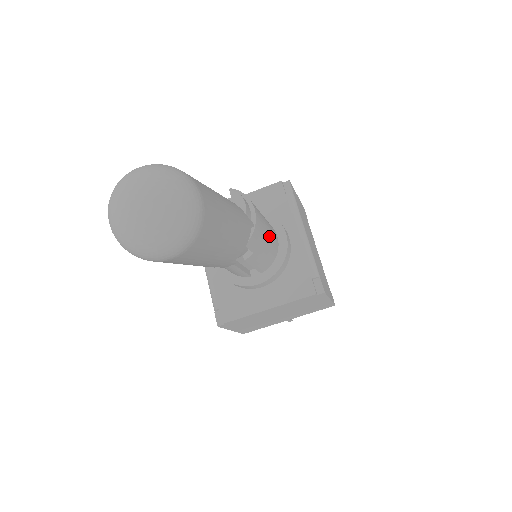
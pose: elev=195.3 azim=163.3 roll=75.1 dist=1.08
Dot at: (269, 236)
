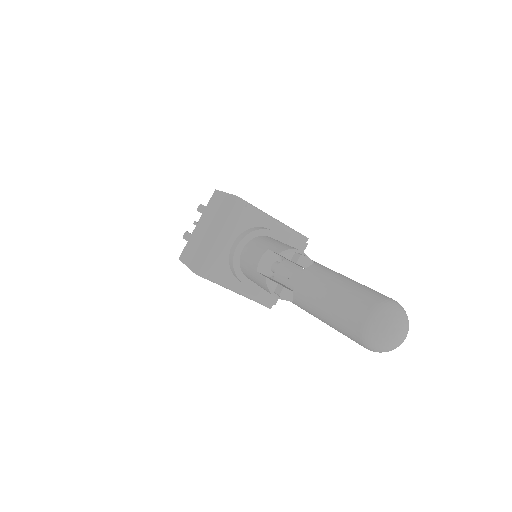
Dot at: occluded
